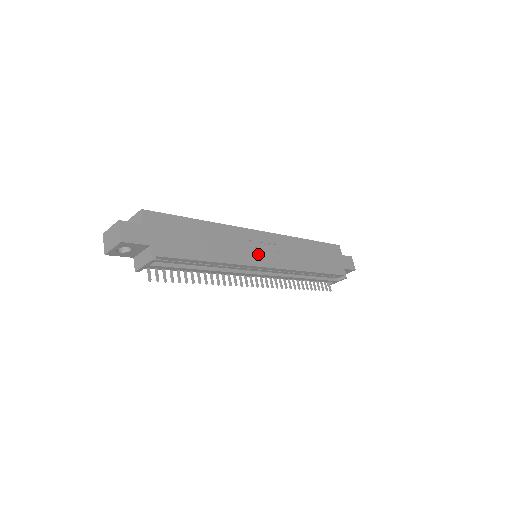
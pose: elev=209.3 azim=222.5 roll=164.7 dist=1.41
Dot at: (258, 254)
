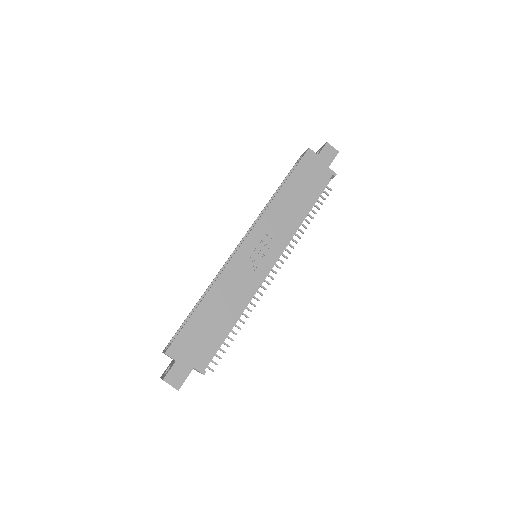
Dot at: (257, 265)
